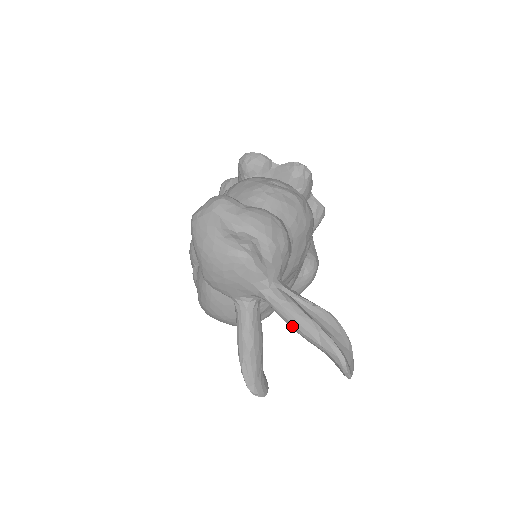
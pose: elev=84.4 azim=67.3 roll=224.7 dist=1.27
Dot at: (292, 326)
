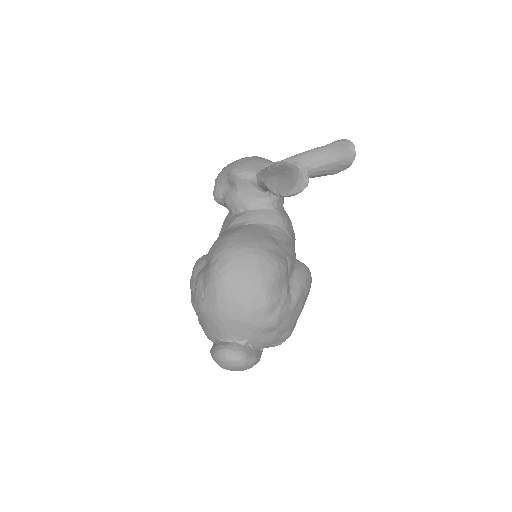
Dot at: (302, 154)
